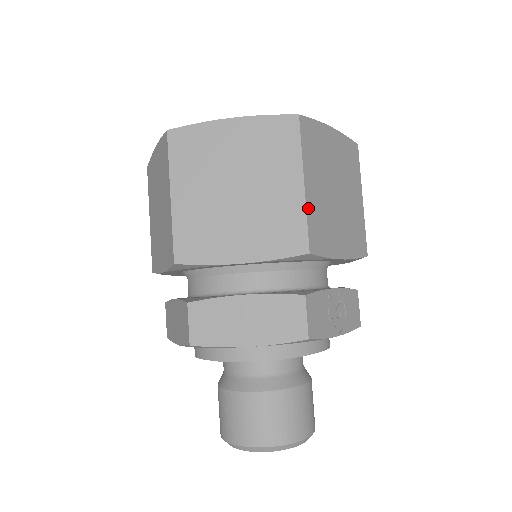
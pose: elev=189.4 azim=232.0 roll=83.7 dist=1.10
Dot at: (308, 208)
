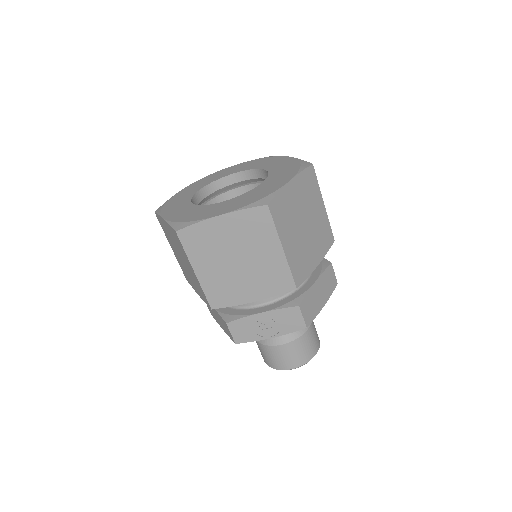
Dot at: (203, 285)
